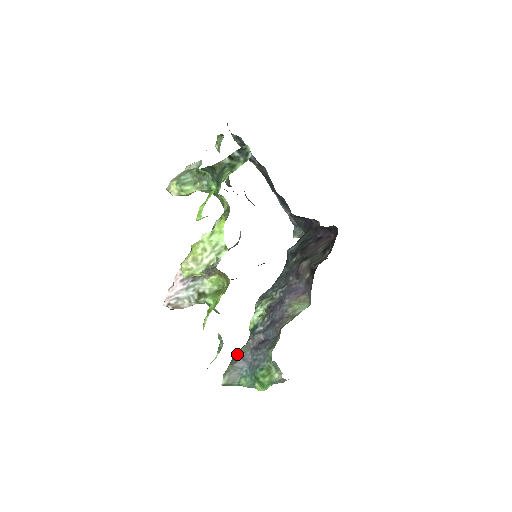
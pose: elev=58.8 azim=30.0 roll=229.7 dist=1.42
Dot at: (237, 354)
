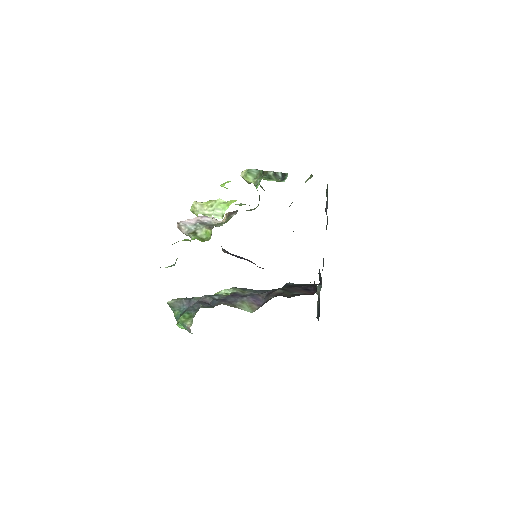
Dot at: occluded
